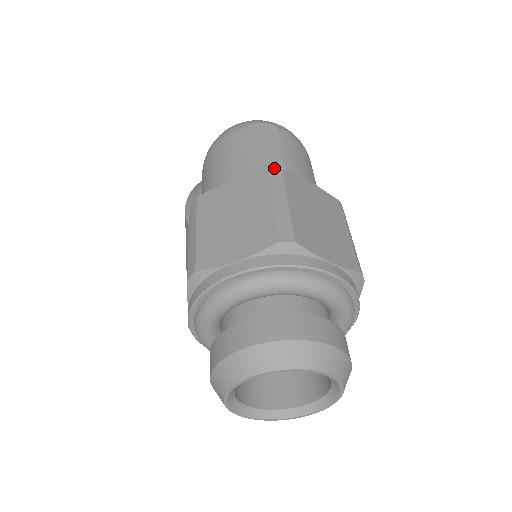
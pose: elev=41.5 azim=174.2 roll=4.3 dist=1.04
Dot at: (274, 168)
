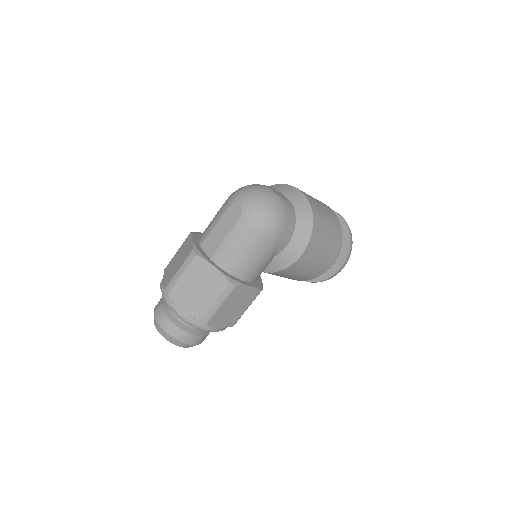
Dot at: (214, 243)
